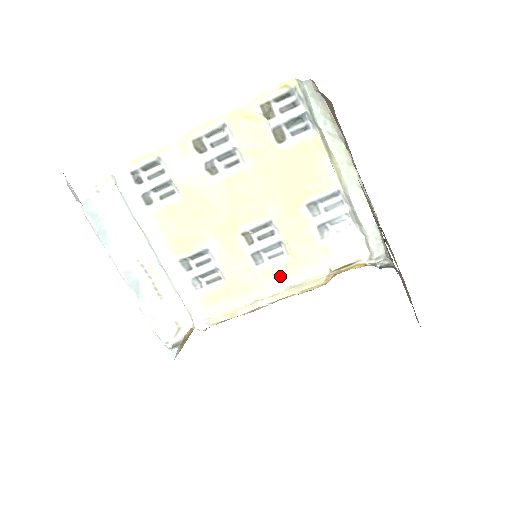
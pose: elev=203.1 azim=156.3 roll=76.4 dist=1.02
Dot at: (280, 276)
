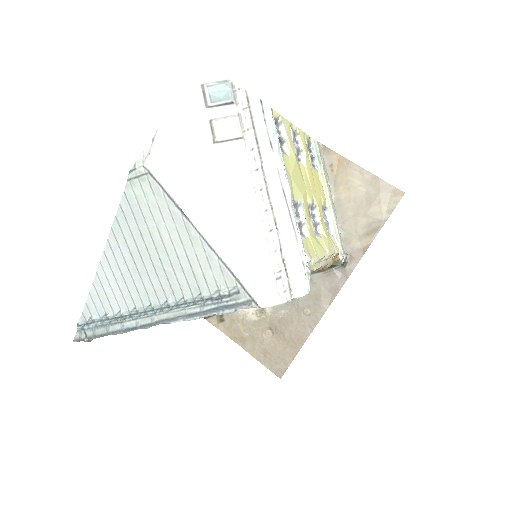
Dot at: (326, 245)
